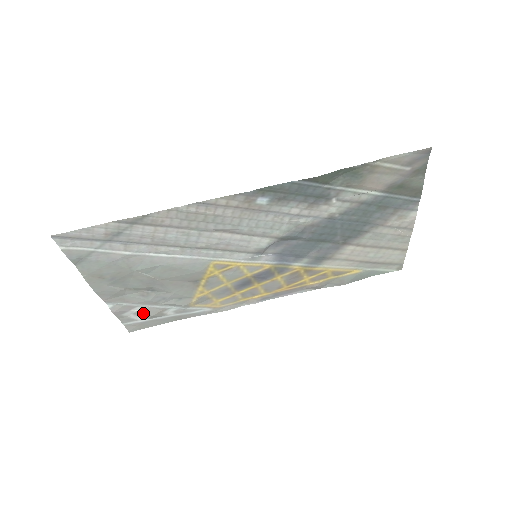
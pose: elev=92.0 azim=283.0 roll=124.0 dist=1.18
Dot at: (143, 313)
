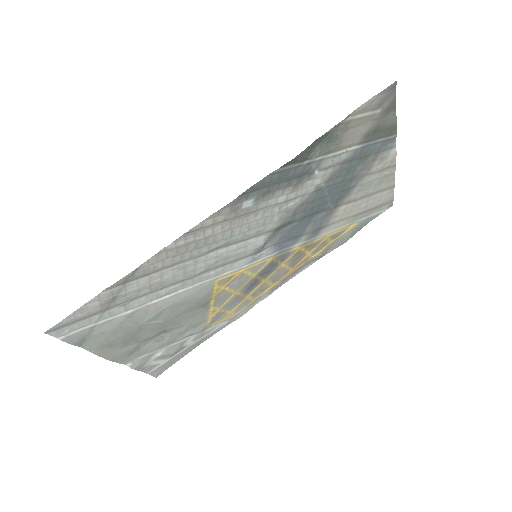
Dot at: (163, 355)
